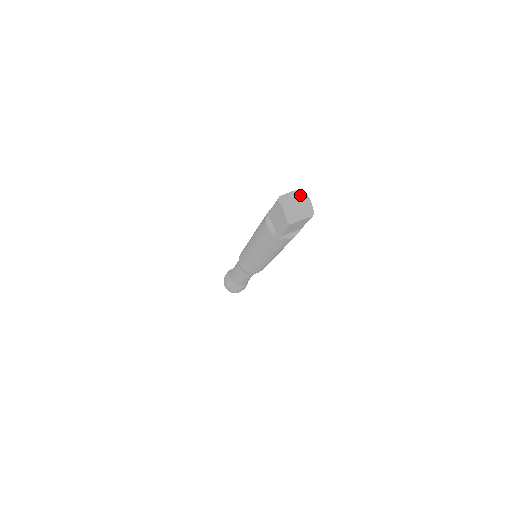
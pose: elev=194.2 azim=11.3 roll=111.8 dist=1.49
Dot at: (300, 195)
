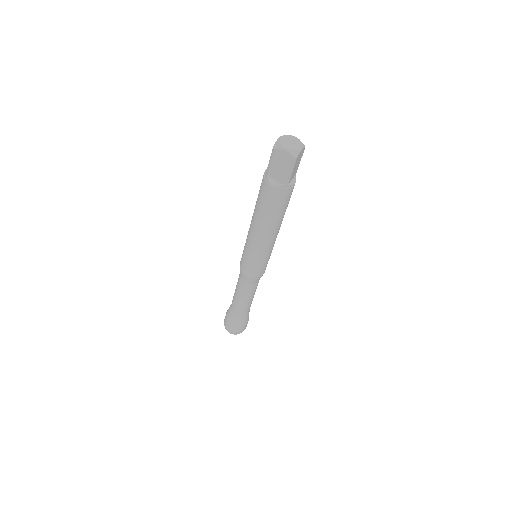
Dot at: (299, 141)
